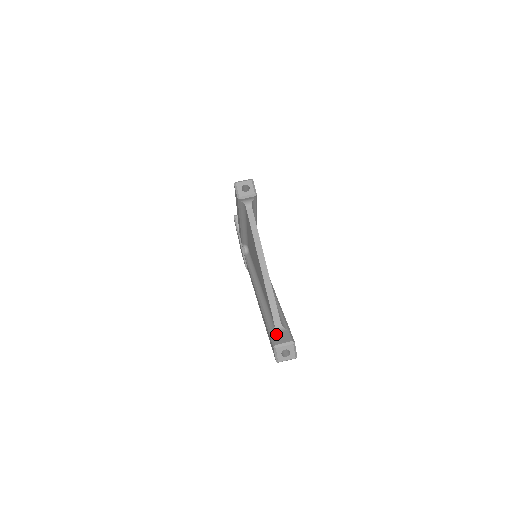
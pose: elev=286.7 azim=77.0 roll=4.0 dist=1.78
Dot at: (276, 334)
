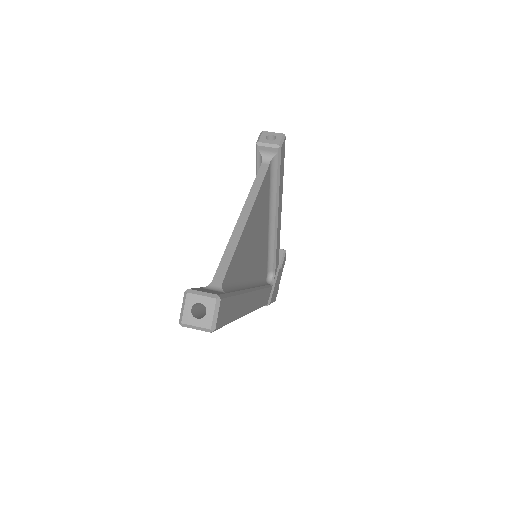
Dot at: (204, 288)
